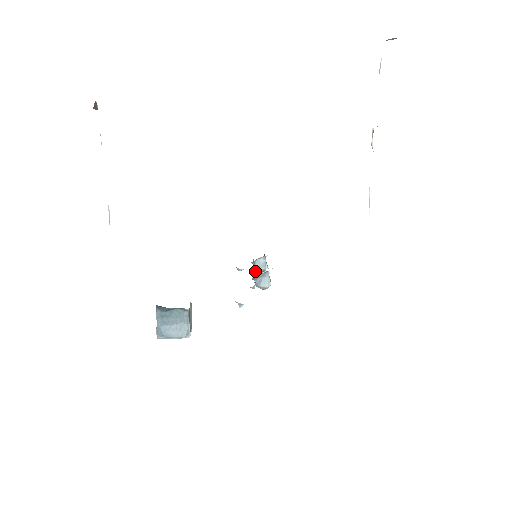
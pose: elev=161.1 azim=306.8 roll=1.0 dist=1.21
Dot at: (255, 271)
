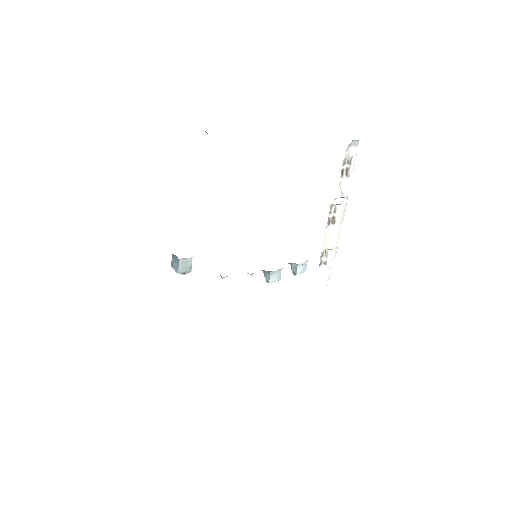
Dot at: occluded
